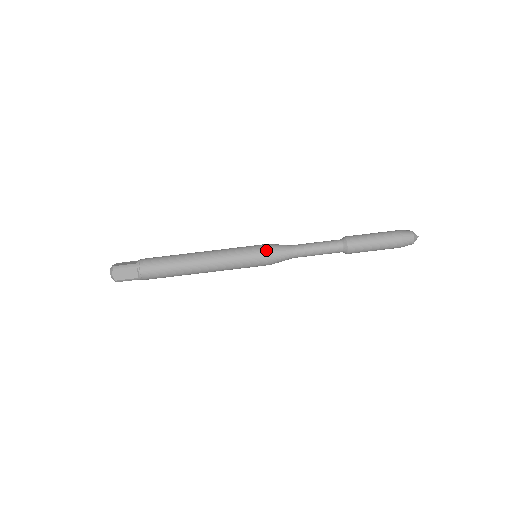
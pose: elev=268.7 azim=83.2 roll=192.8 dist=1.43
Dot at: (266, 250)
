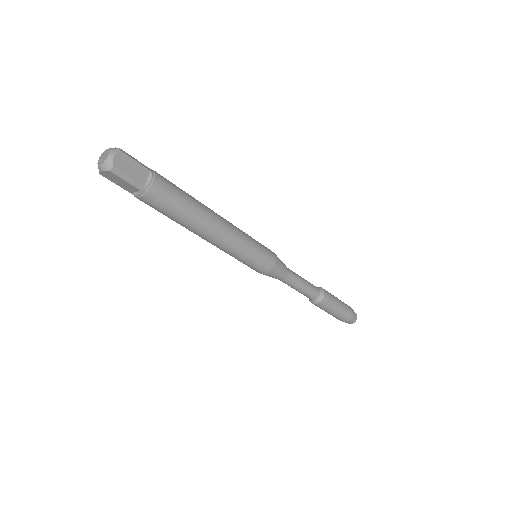
Dot at: (268, 270)
